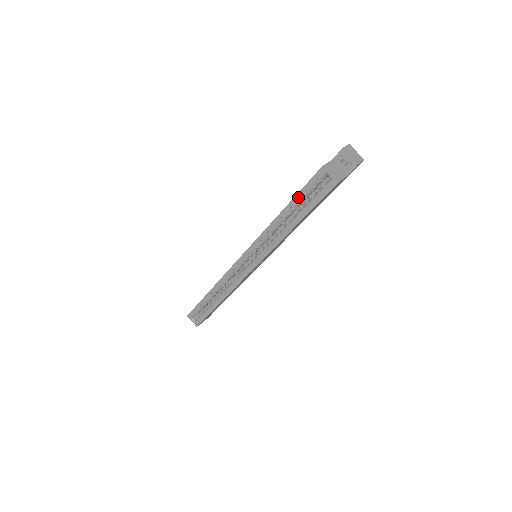
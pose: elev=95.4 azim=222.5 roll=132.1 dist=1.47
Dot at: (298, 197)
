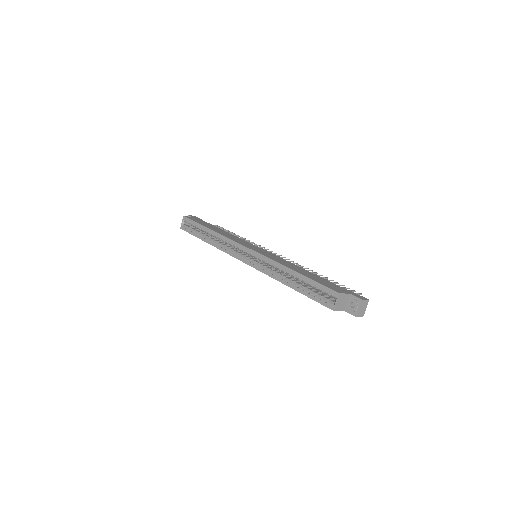
Dot at: (311, 281)
